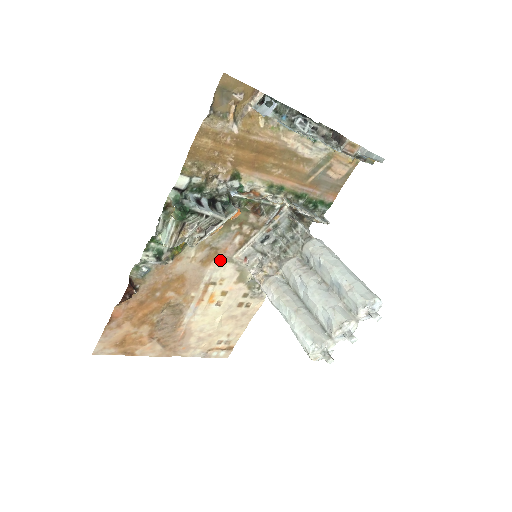
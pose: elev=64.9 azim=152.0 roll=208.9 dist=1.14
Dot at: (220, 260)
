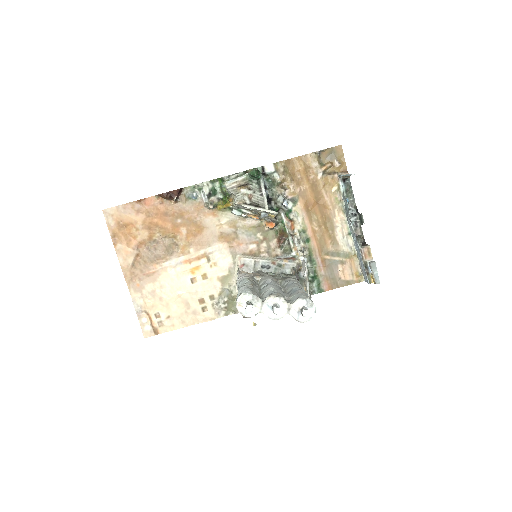
Dot at: (230, 248)
